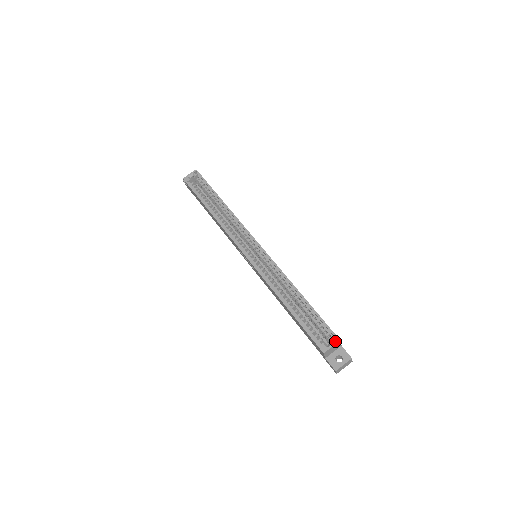
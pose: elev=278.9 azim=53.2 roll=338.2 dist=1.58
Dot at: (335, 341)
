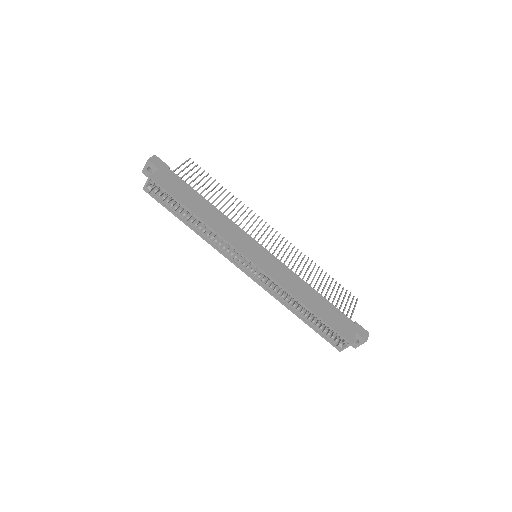
Dot at: (348, 345)
